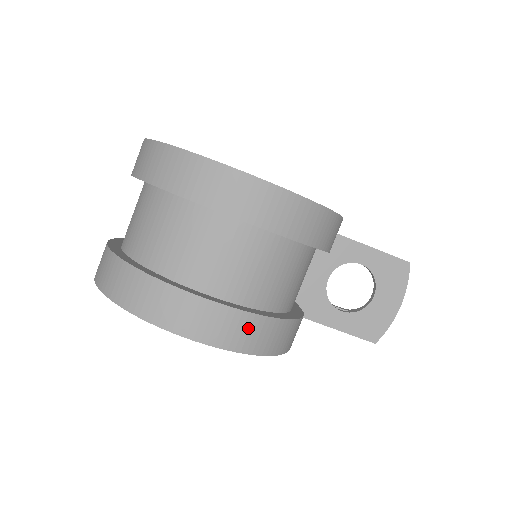
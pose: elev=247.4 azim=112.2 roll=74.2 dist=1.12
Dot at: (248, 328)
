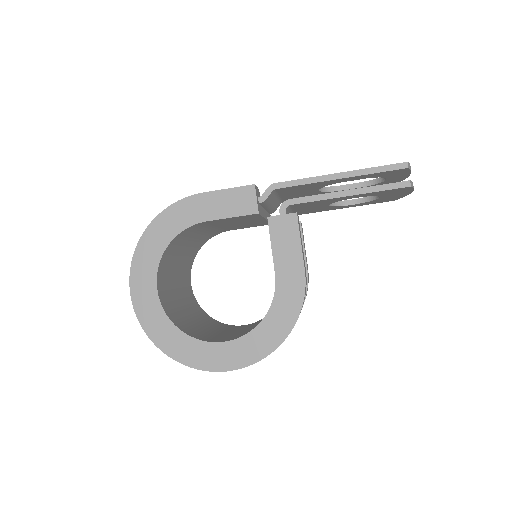
Dot at: occluded
